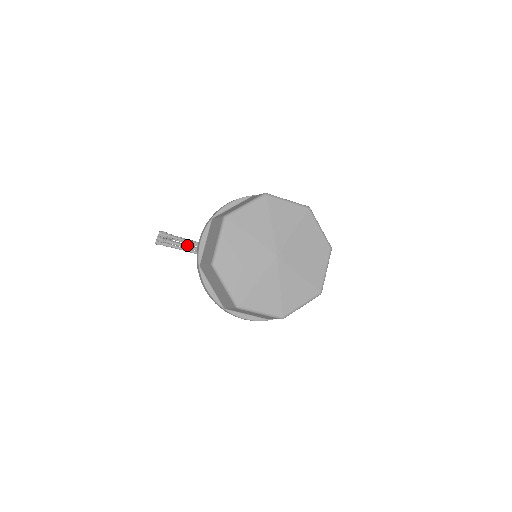
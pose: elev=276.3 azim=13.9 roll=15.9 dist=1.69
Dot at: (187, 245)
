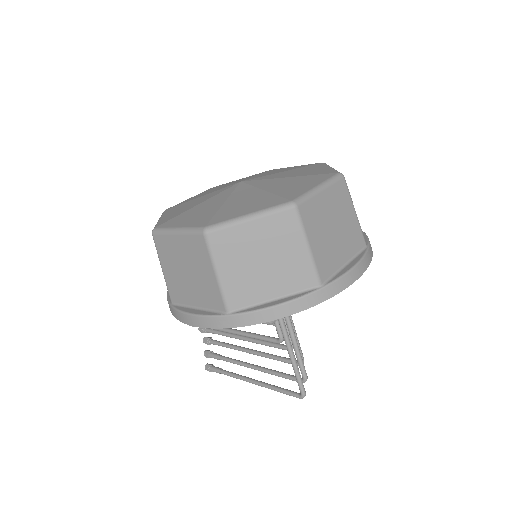
Dot at: occluded
